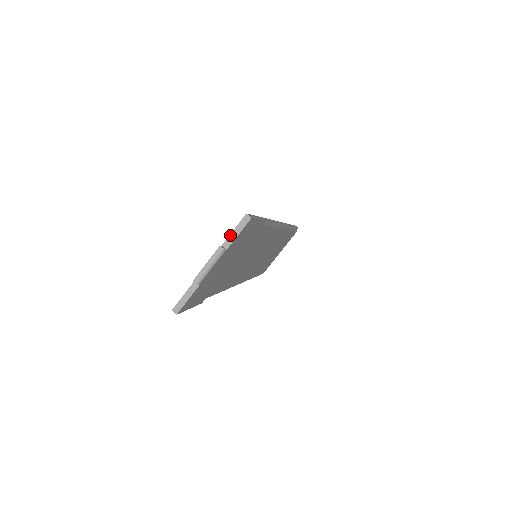
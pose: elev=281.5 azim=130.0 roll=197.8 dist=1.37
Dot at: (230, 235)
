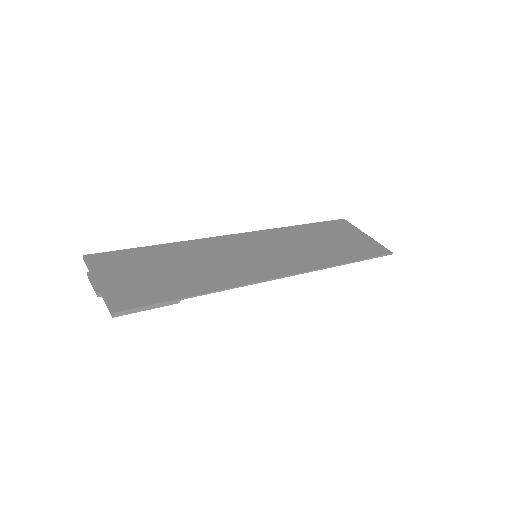
Dot at: (105, 299)
